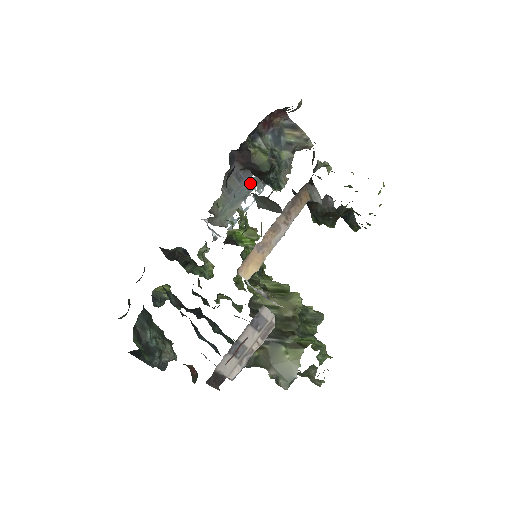
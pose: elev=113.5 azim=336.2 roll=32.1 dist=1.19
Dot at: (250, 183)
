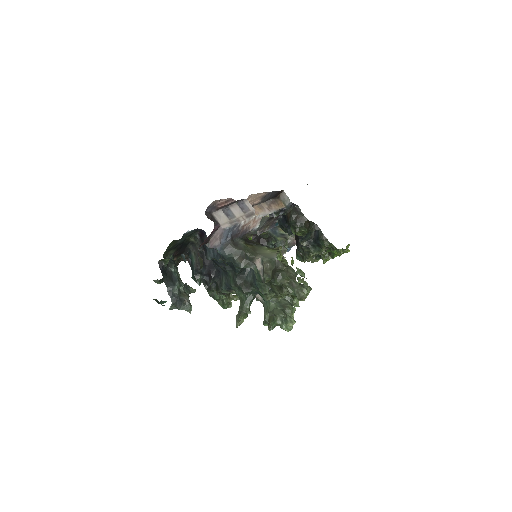
Dot at: occluded
